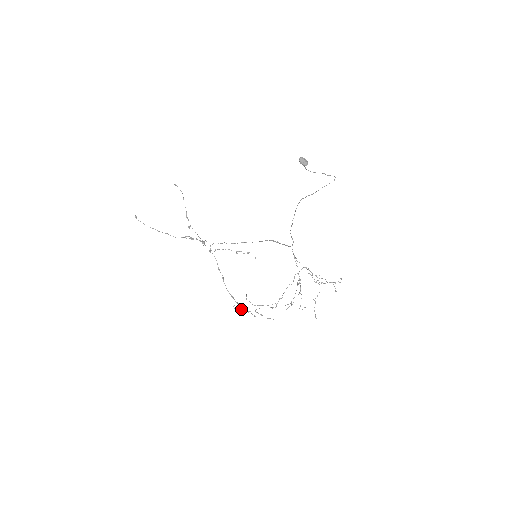
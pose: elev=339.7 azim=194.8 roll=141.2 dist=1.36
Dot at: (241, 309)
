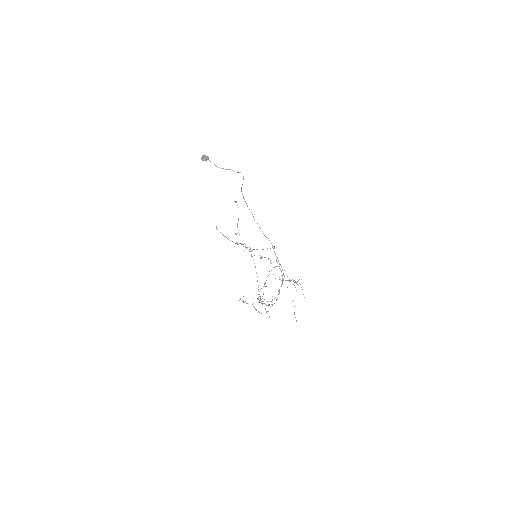
Dot at: (243, 301)
